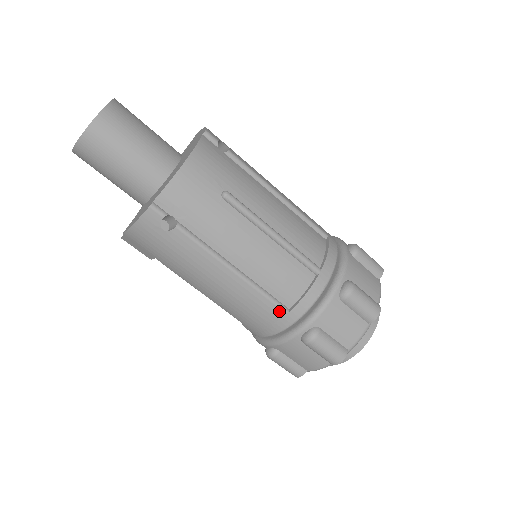
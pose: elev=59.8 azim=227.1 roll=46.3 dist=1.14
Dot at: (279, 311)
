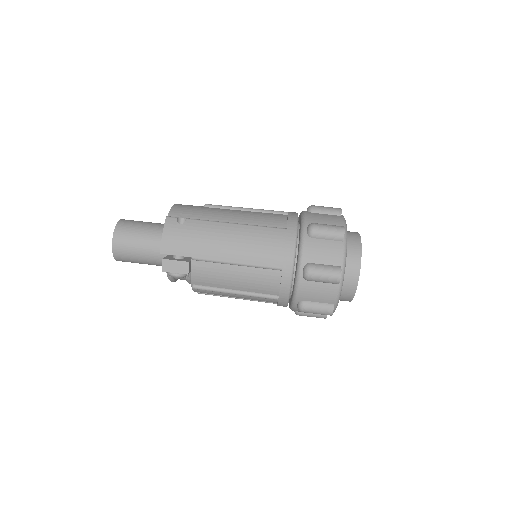
Dot at: (281, 231)
